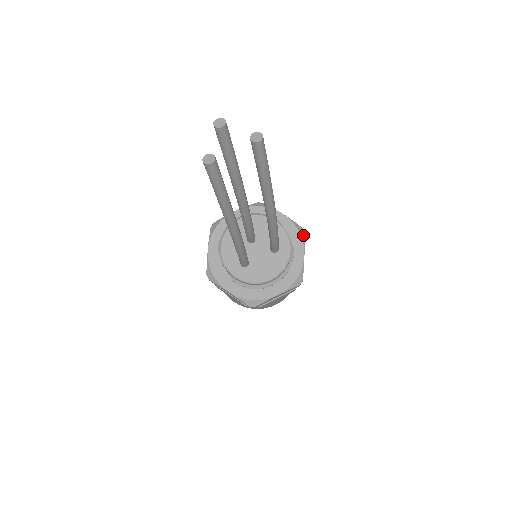
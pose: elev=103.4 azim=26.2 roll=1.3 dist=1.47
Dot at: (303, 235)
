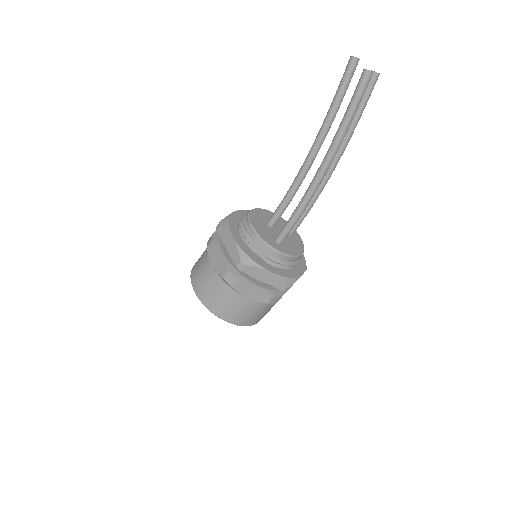
Dot at: occluded
